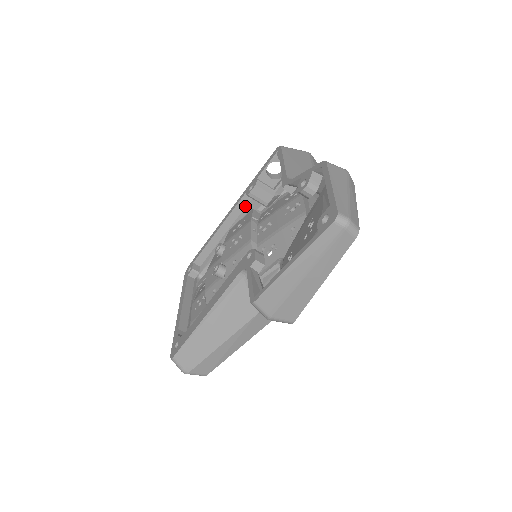
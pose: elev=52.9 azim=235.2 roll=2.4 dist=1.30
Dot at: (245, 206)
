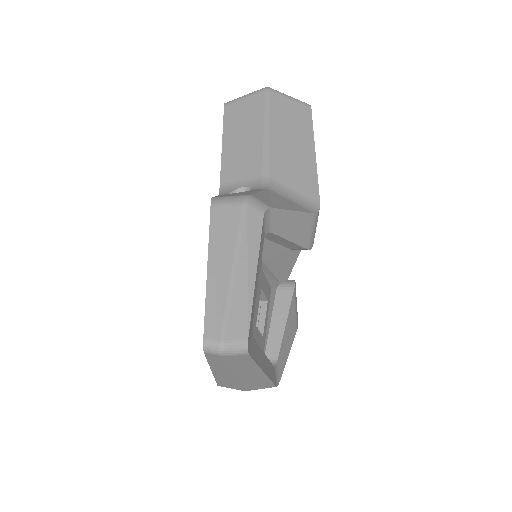
Dot at: occluded
